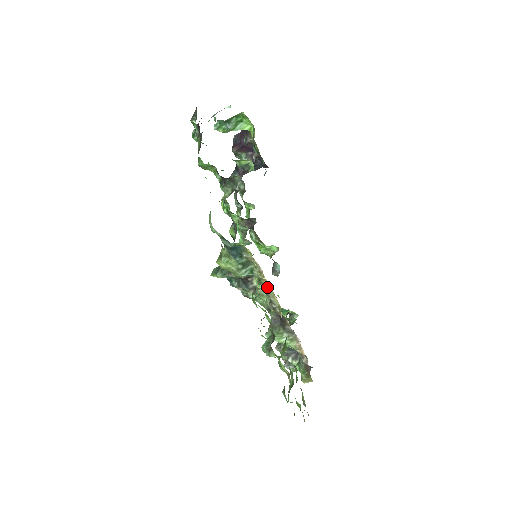
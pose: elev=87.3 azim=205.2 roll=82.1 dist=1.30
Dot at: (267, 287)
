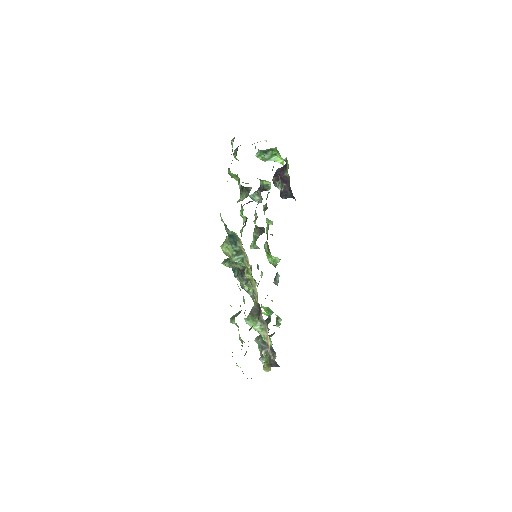
Dot at: (251, 277)
